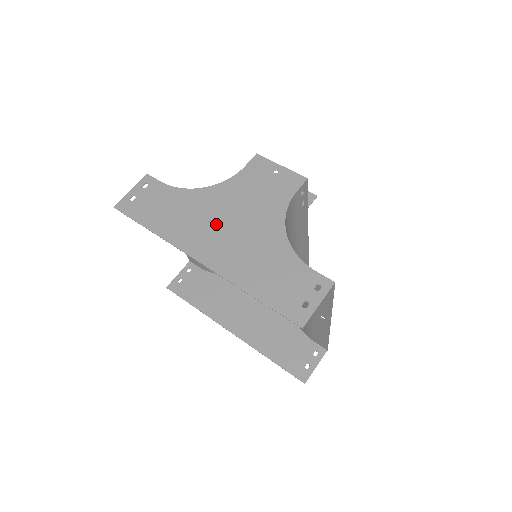
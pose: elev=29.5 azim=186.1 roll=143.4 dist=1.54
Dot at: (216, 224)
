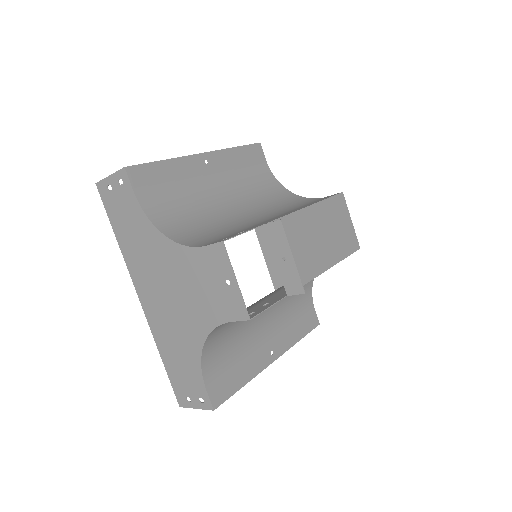
Dot at: (159, 282)
